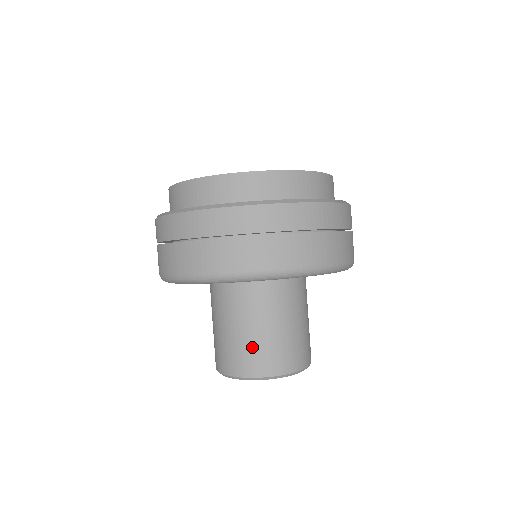
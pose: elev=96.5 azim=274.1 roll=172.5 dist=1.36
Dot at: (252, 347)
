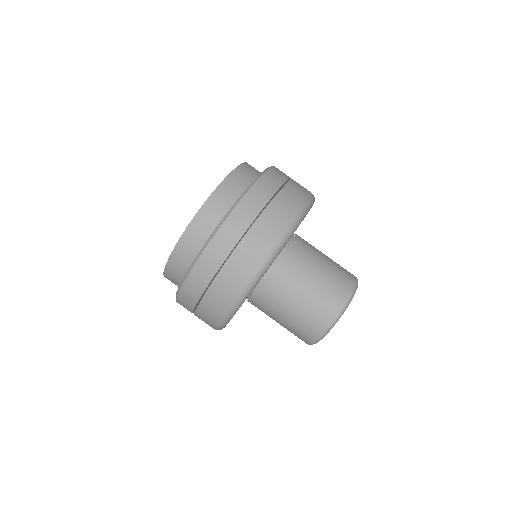
Dot at: (305, 317)
